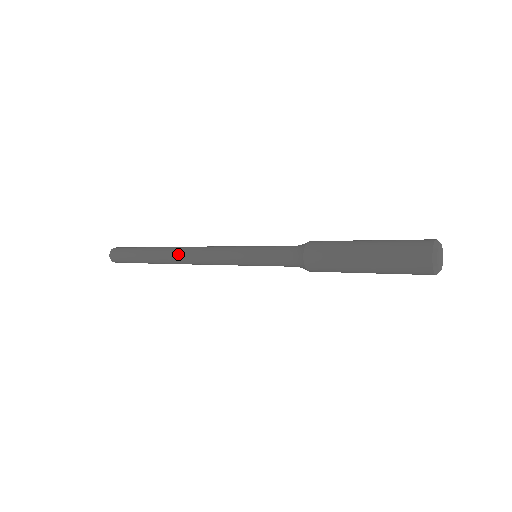
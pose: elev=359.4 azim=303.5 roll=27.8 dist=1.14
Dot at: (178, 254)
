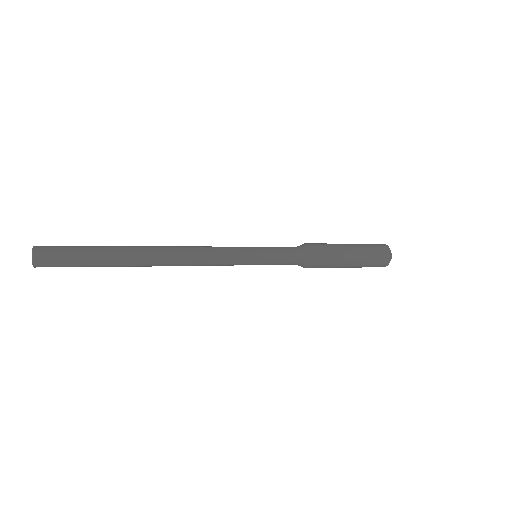
Dot at: (168, 250)
